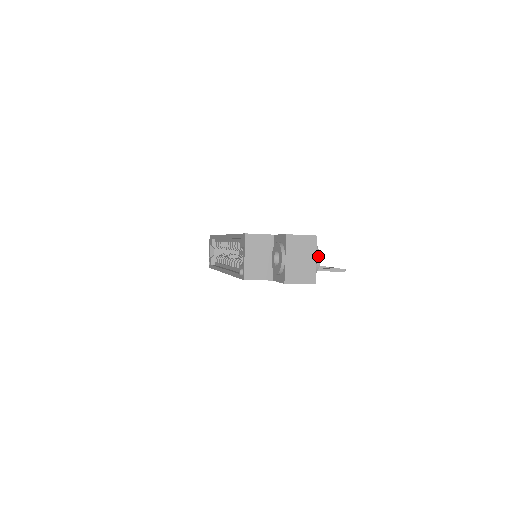
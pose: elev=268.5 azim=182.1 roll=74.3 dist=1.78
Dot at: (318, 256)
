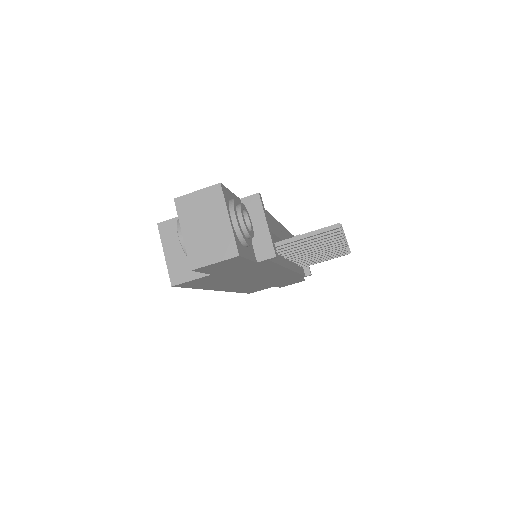
Dot at: (232, 212)
